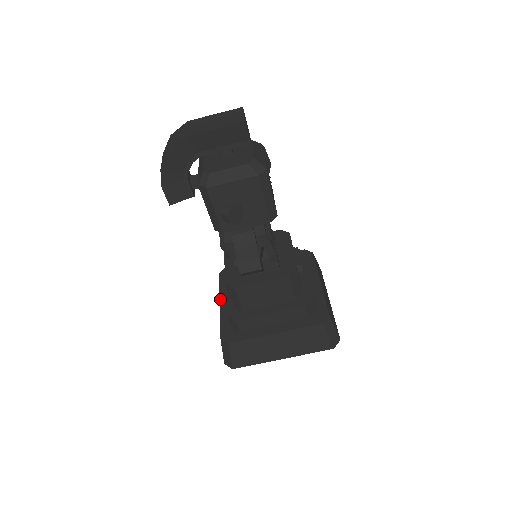
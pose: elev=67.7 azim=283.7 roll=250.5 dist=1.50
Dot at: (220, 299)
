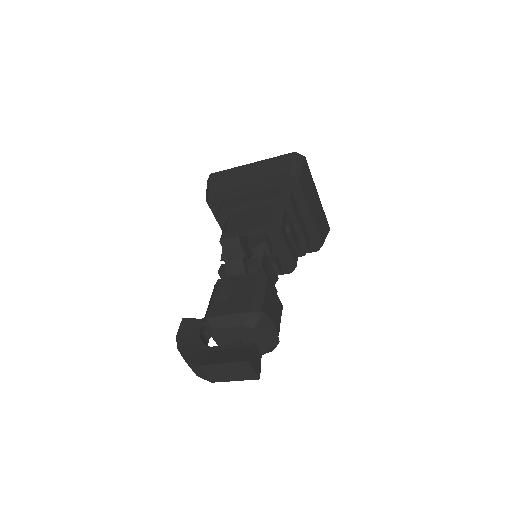
Dot at: (221, 229)
